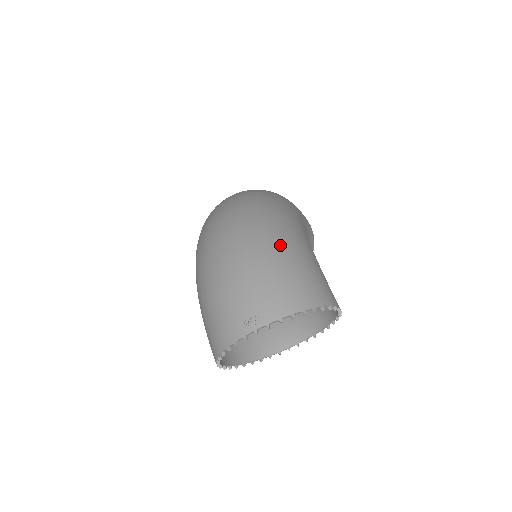
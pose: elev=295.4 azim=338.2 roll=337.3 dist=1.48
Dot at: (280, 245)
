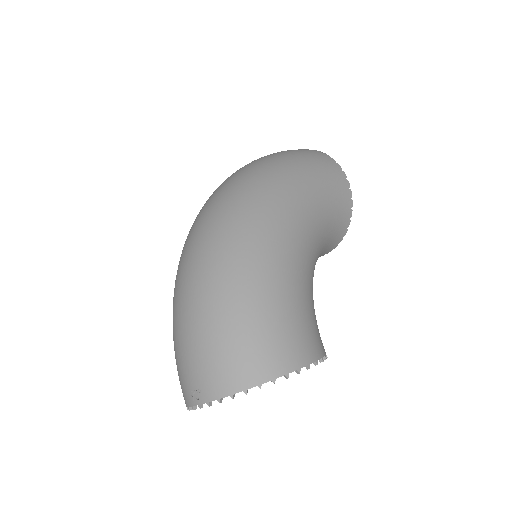
Dot at: (231, 296)
